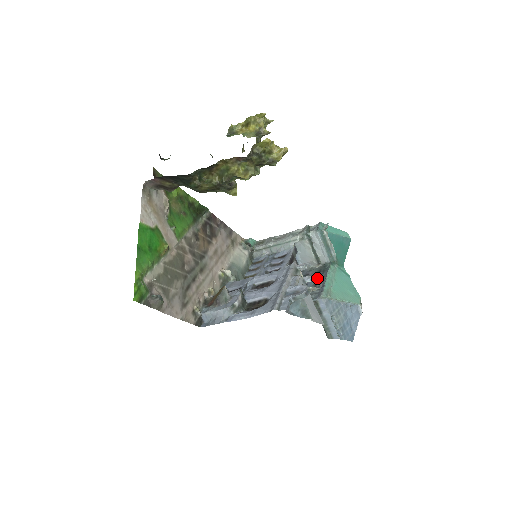
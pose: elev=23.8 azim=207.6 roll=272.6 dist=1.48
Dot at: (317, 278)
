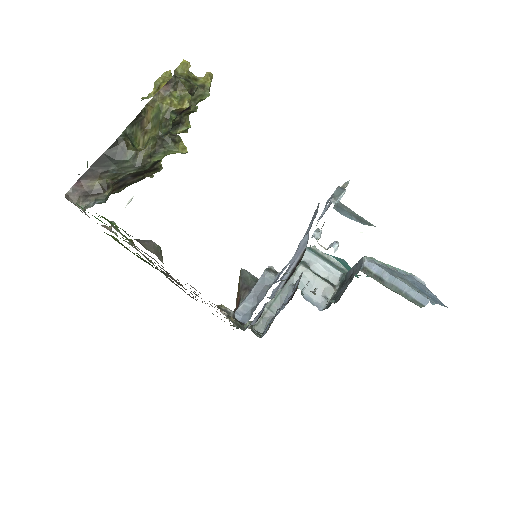
Dot at: occluded
